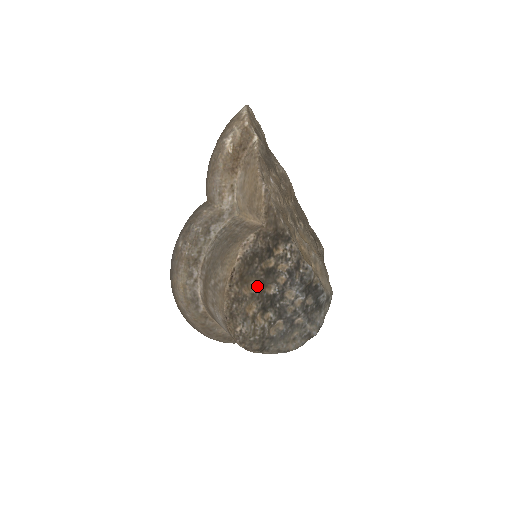
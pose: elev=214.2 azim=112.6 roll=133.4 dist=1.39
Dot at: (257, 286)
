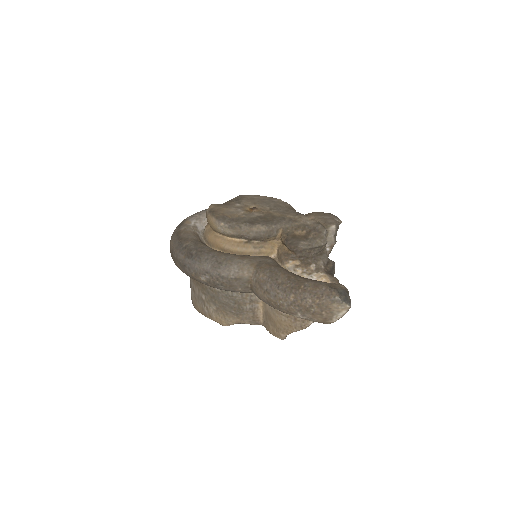
Dot at: occluded
